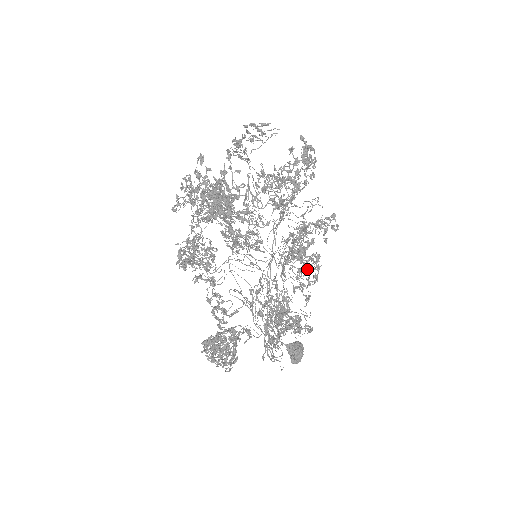
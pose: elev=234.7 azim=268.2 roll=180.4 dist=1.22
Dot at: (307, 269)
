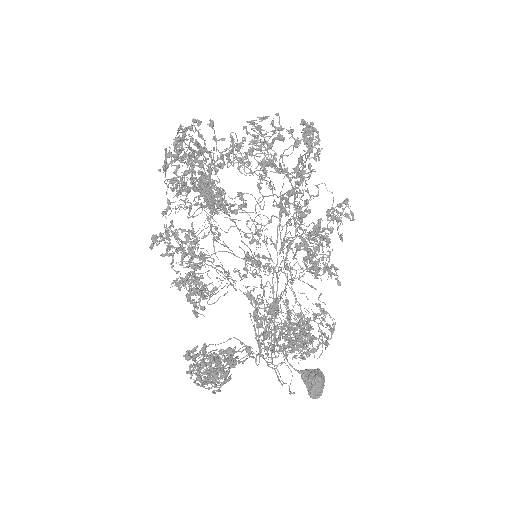
Dot at: (313, 252)
